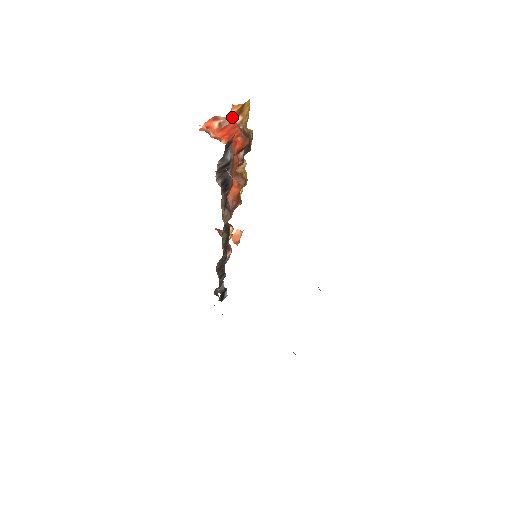
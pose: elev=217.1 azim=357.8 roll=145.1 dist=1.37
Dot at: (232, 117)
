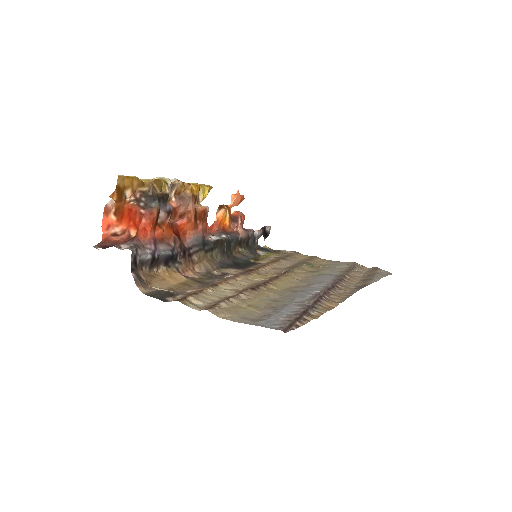
Dot at: (119, 201)
